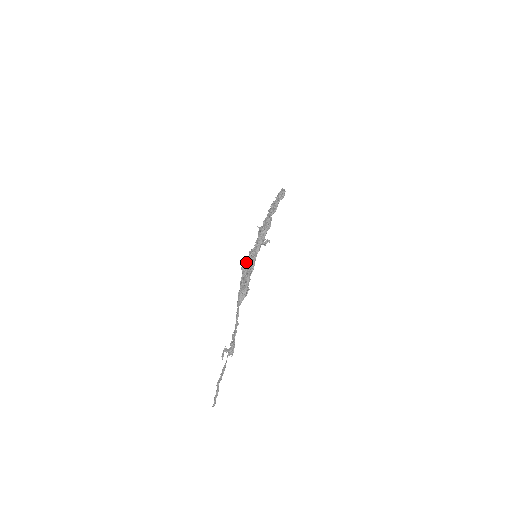
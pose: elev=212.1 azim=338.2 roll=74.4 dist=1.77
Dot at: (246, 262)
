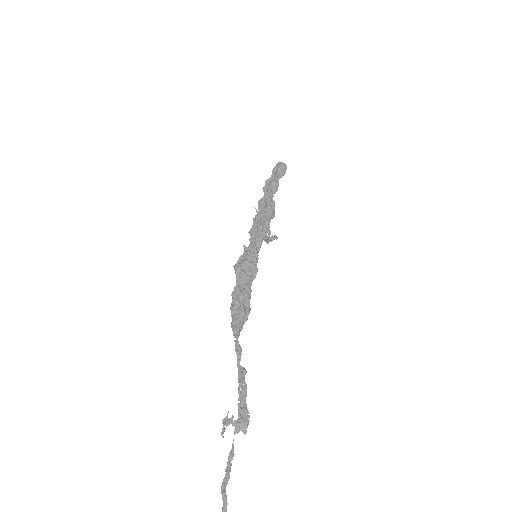
Dot at: (243, 262)
